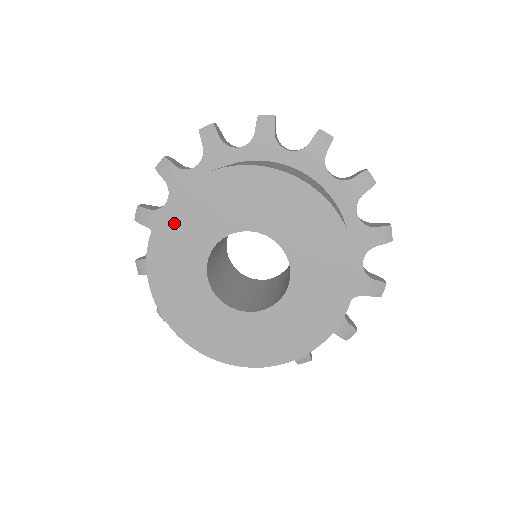
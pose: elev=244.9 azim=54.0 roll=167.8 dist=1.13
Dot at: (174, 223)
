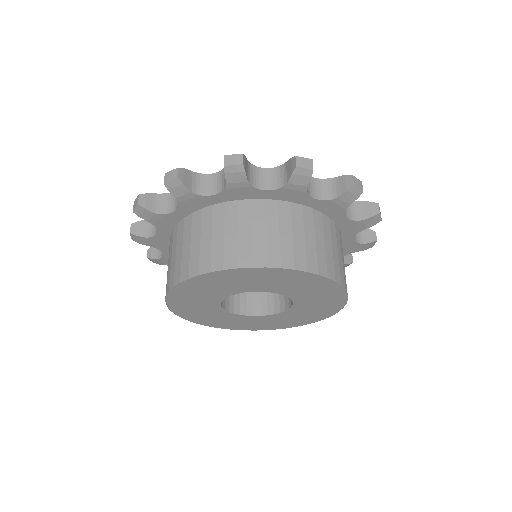
Dot at: (232, 276)
